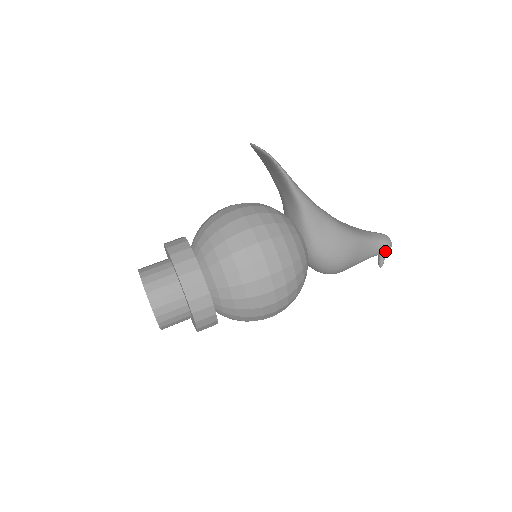
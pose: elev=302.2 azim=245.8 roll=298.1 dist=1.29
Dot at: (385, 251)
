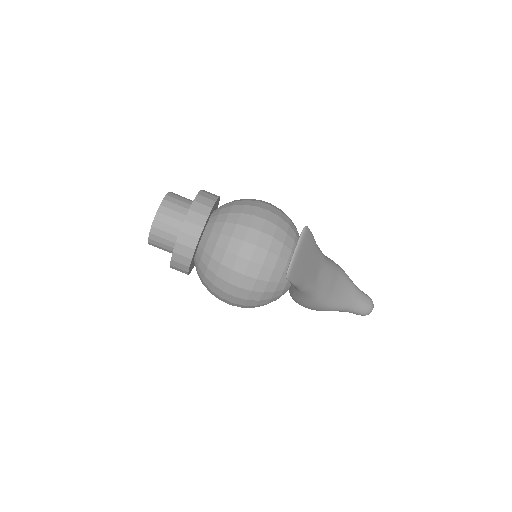
Dot at: occluded
